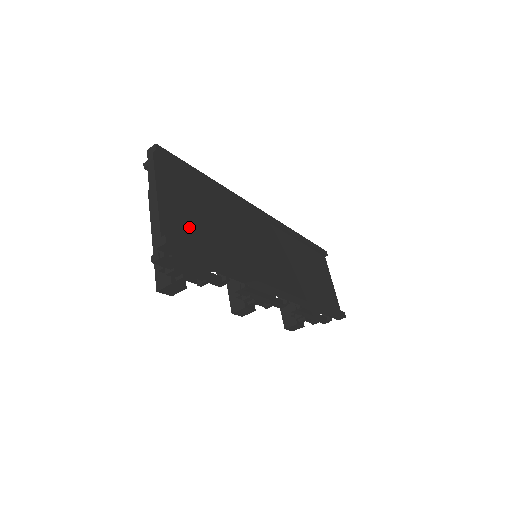
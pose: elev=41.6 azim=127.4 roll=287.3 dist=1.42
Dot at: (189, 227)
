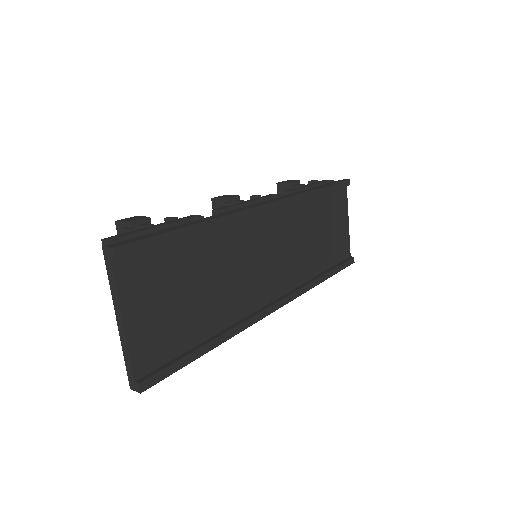
Dot at: (168, 330)
